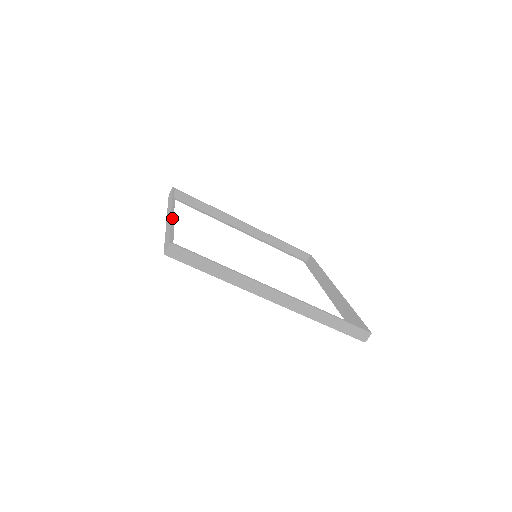
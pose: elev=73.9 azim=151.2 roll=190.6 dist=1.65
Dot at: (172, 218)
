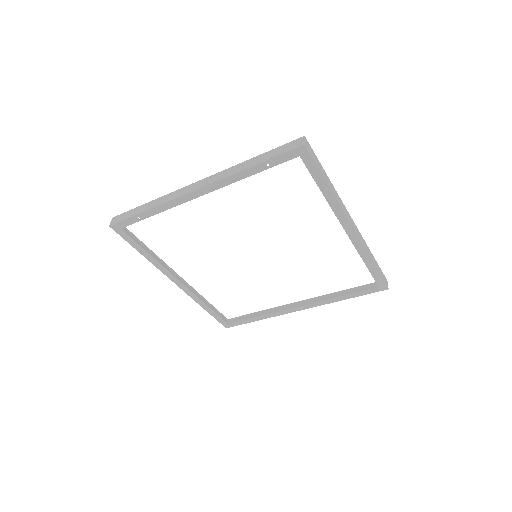
Dot at: (229, 169)
